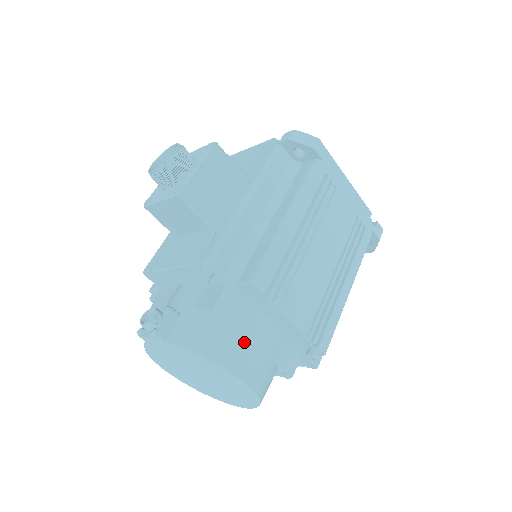
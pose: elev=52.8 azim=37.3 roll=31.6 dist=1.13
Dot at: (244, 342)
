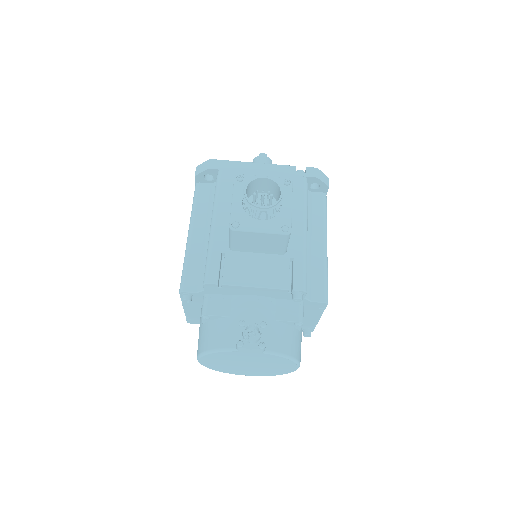
Dot at: (301, 339)
